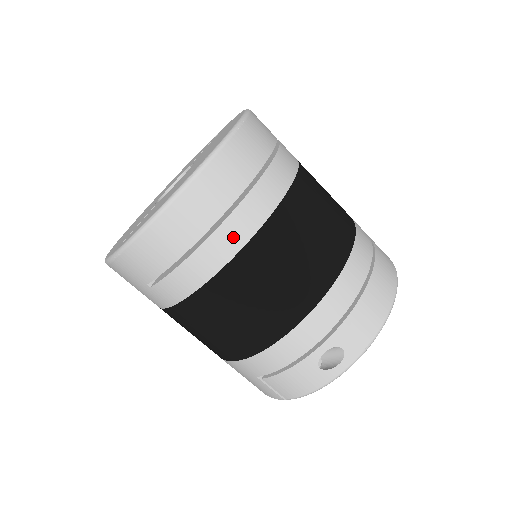
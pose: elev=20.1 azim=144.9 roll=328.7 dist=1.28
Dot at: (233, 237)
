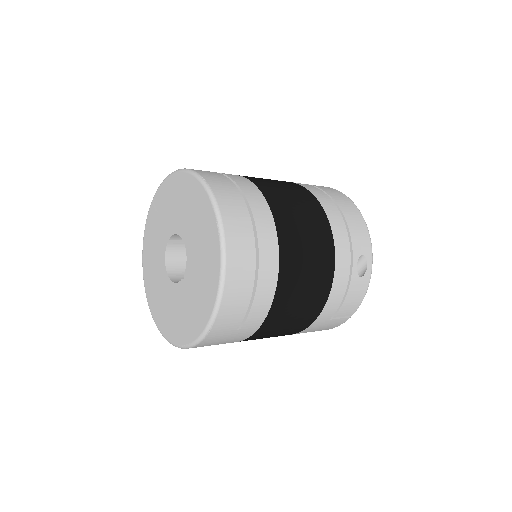
Dot at: (270, 249)
